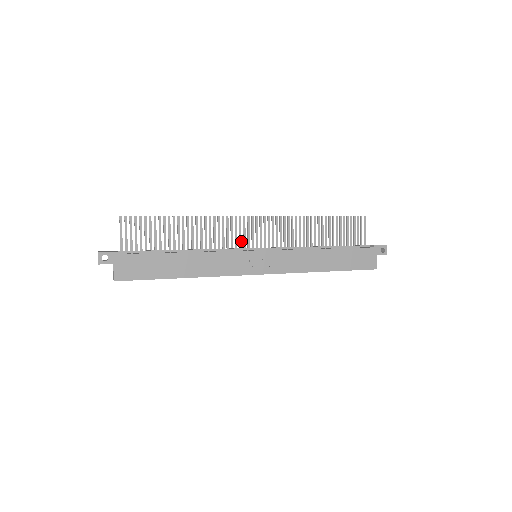
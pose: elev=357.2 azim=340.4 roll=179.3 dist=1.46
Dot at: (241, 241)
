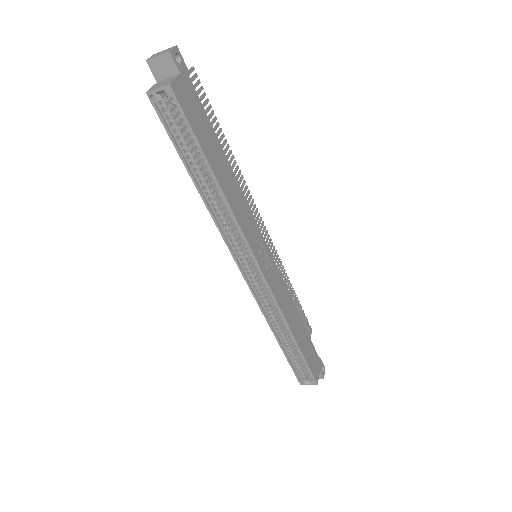
Dot at: occluded
